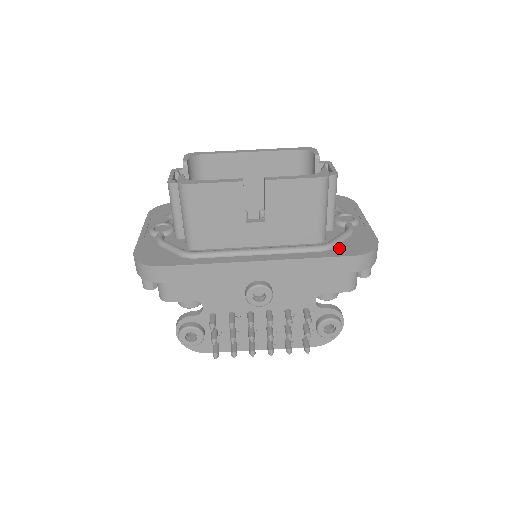
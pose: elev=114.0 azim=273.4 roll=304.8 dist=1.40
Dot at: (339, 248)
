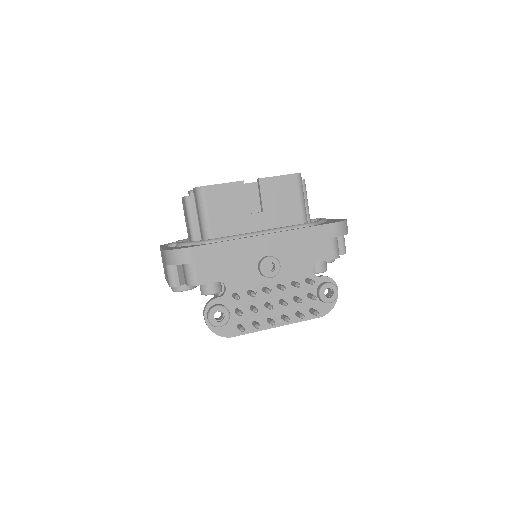
Dot at: (320, 224)
